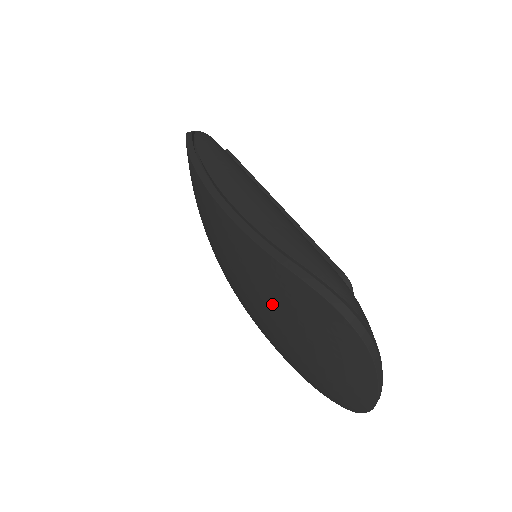
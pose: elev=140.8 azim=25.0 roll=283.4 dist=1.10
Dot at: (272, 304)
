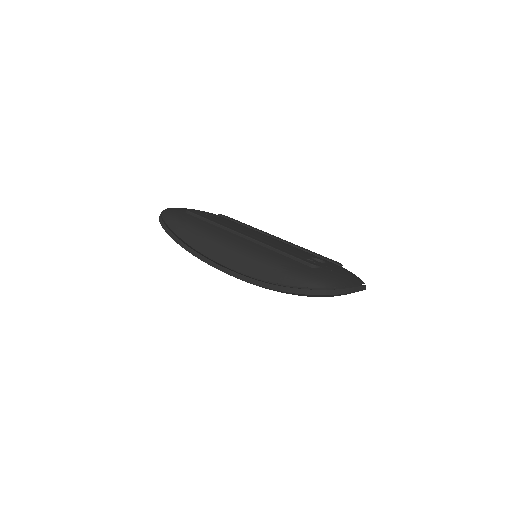
Dot at: occluded
